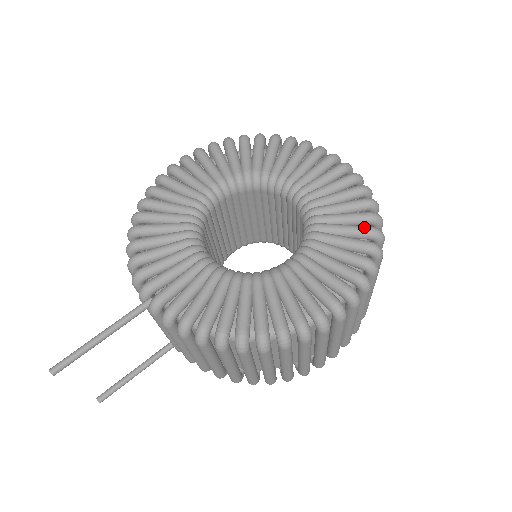
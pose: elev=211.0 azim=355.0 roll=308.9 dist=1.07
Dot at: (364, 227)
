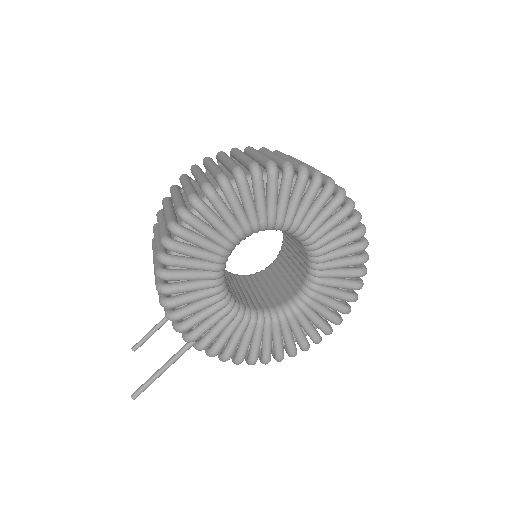
Dot at: (356, 273)
